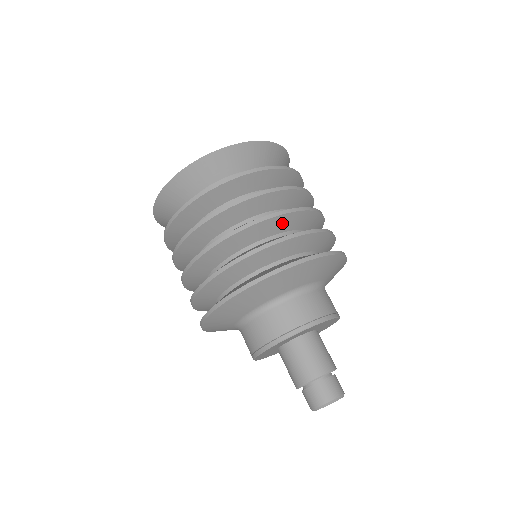
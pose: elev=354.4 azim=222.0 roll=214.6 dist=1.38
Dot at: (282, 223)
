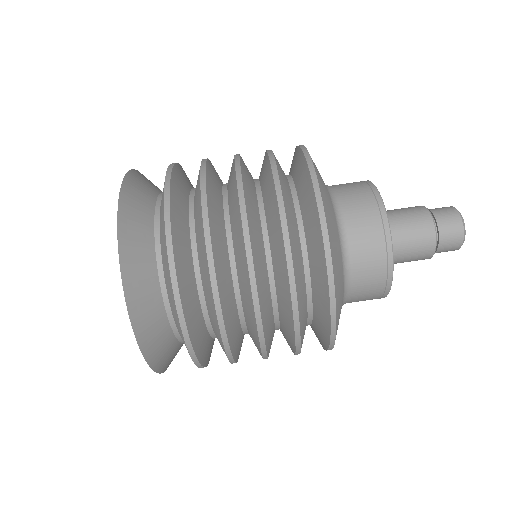
Dot at: (256, 243)
